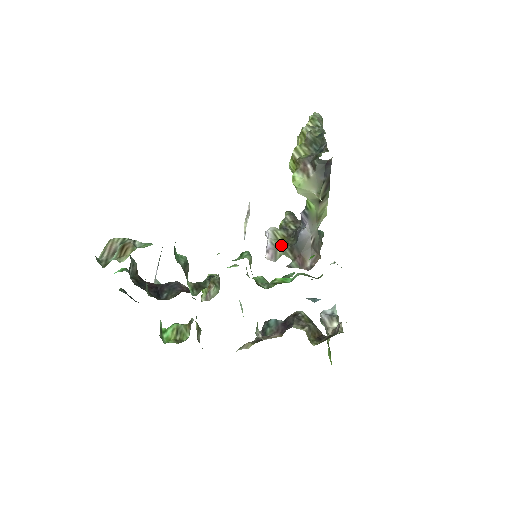
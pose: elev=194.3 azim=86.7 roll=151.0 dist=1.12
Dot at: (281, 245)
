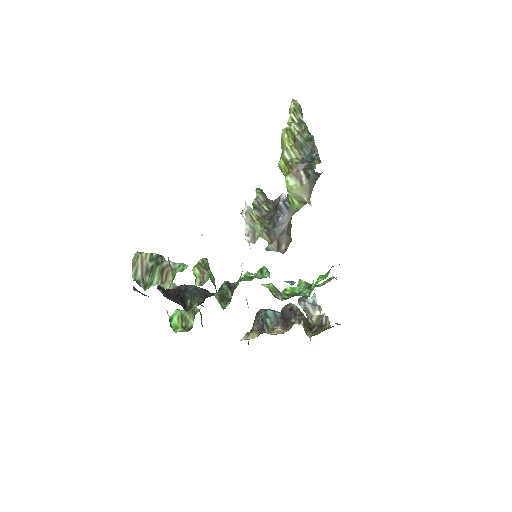
Dot at: (258, 227)
